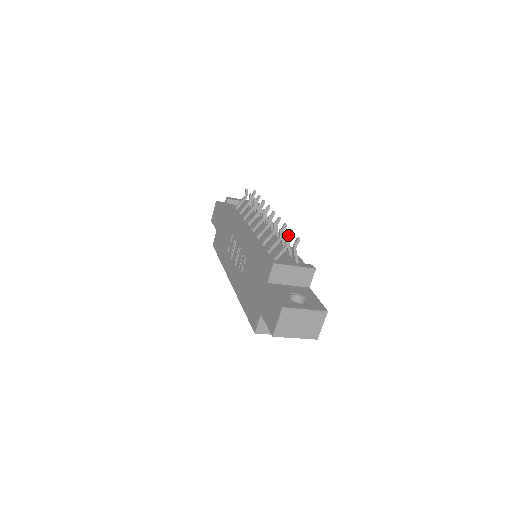
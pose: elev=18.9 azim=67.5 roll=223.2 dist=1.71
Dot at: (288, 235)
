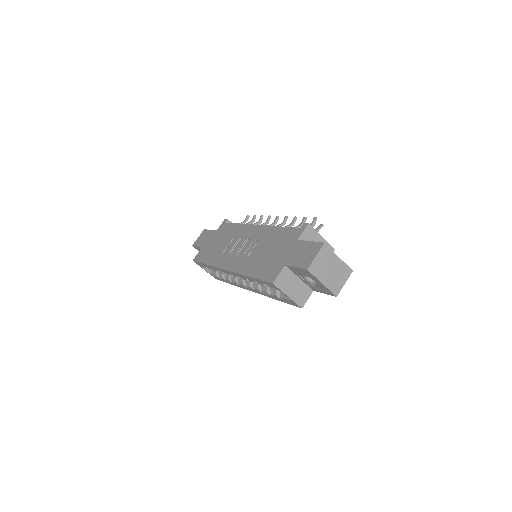
Dot at: occluded
